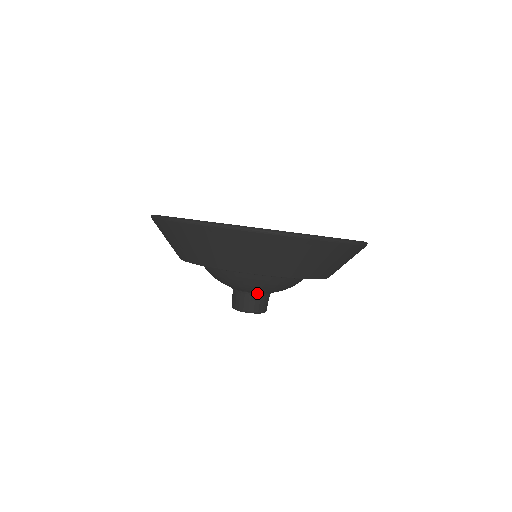
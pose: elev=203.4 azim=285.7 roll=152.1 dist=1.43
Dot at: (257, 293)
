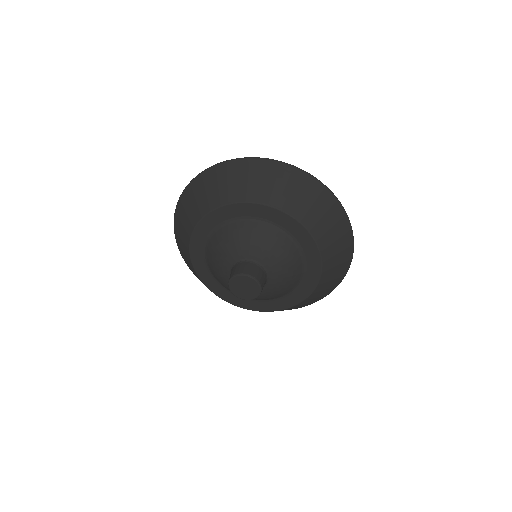
Dot at: (258, 263)
